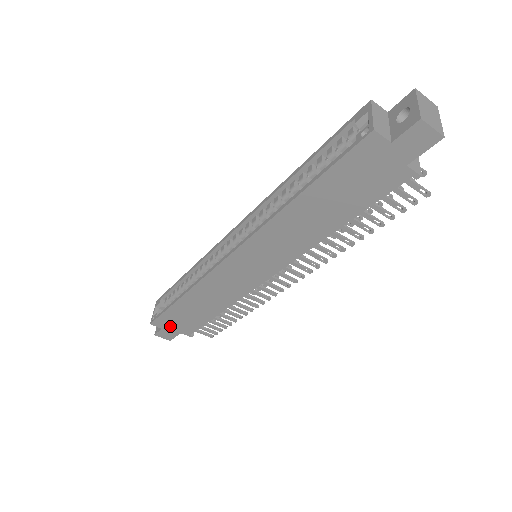
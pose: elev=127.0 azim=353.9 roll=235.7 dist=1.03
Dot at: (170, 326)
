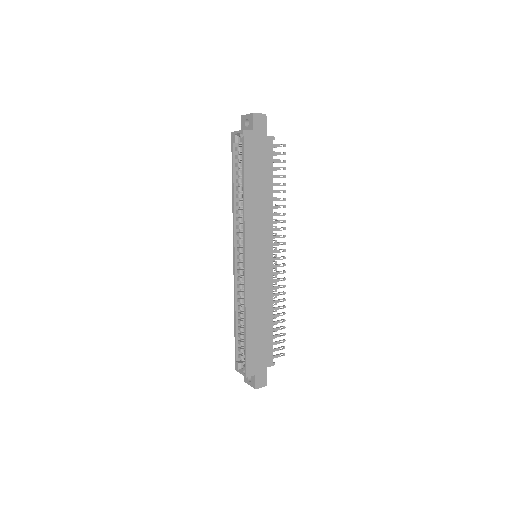
Dot at: (257, 366)
